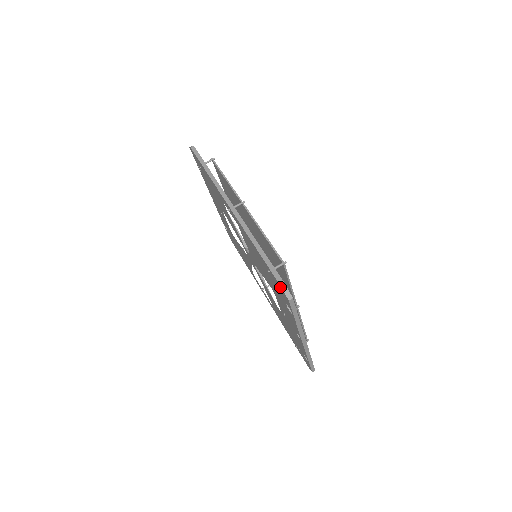
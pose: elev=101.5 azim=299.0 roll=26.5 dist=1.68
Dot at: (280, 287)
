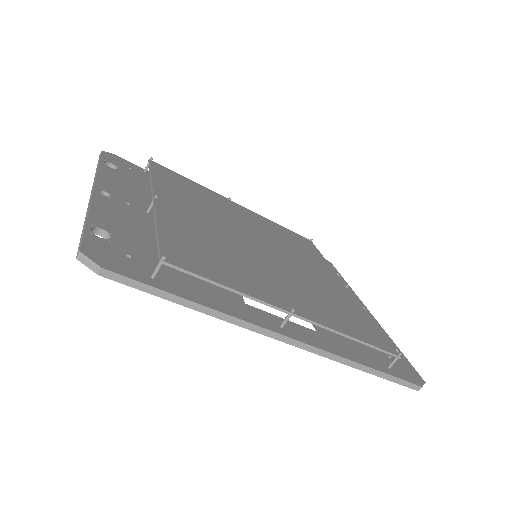
Dot at: occluded
